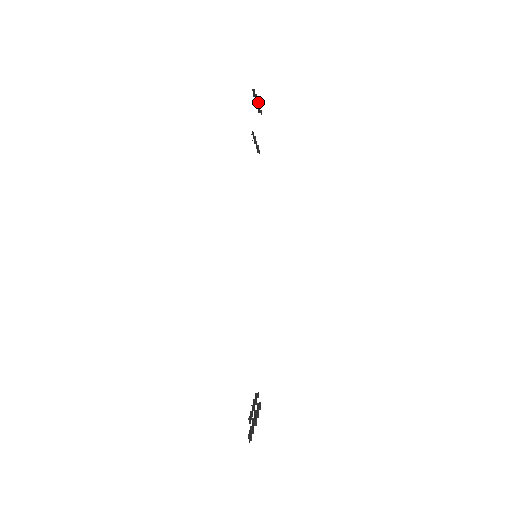
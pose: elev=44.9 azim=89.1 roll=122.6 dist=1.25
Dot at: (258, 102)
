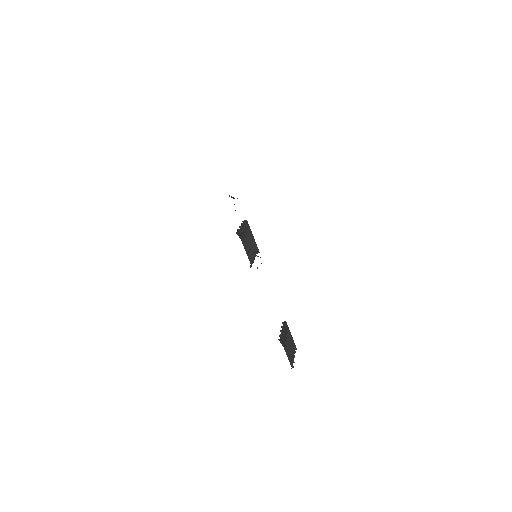
Dot at: (234, 198)
